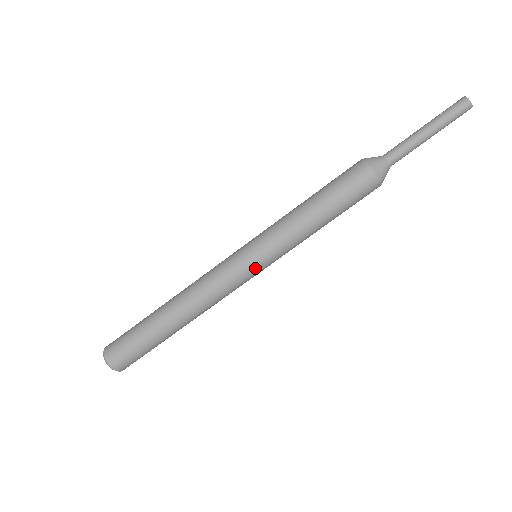
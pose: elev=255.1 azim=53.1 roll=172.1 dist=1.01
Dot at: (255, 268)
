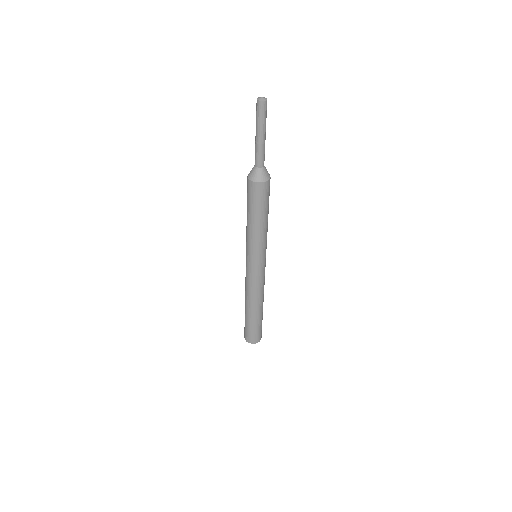
Dot at: (261, 265)
